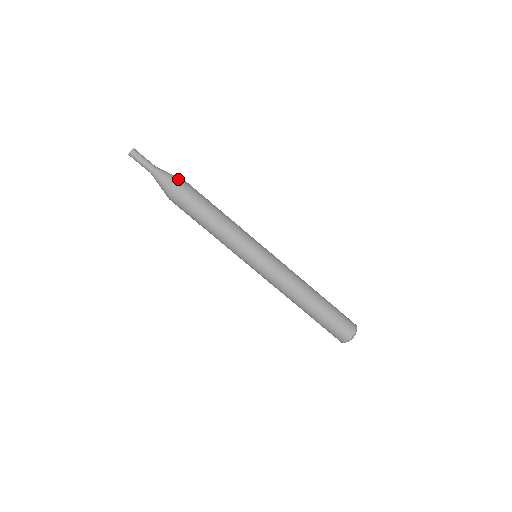
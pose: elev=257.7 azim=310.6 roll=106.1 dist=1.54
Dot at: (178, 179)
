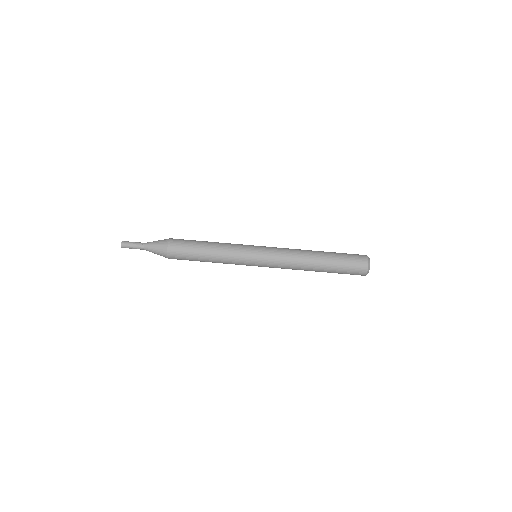
Dot at: (164, 242)
